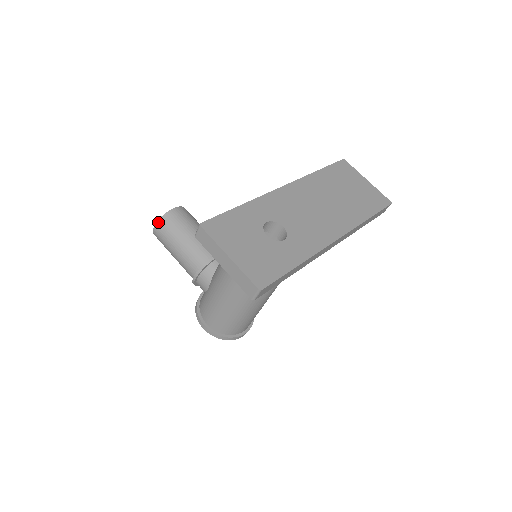
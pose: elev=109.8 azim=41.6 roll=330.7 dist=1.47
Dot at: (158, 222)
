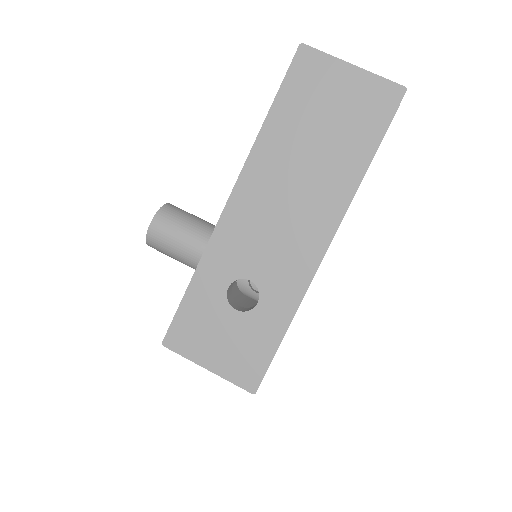
Dot at: occluded
